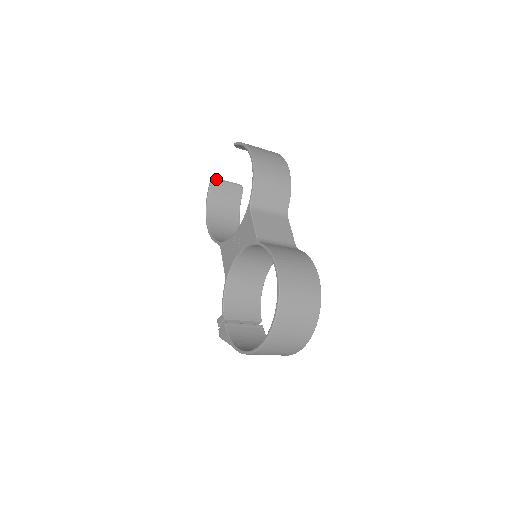
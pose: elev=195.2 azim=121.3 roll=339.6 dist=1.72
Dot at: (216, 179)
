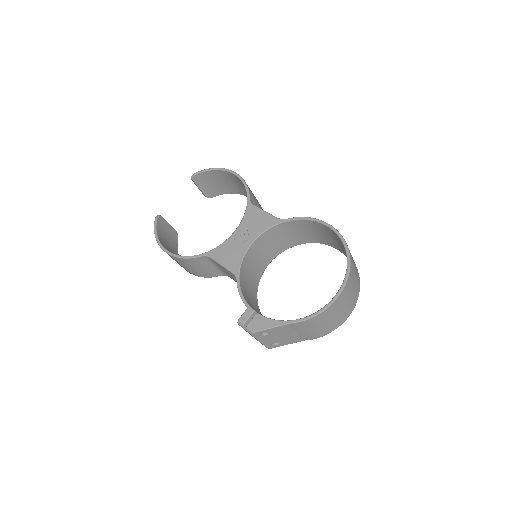
Dot at: occluded
